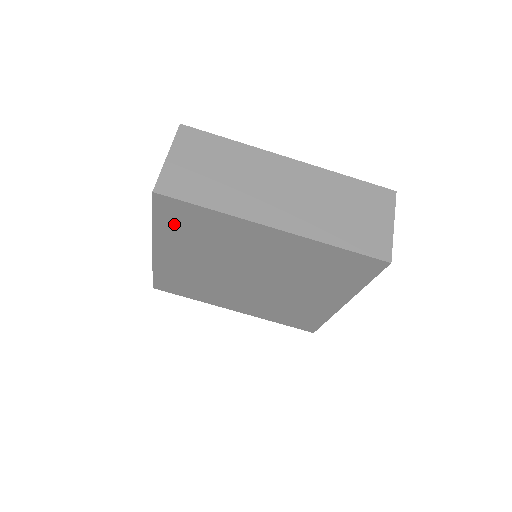
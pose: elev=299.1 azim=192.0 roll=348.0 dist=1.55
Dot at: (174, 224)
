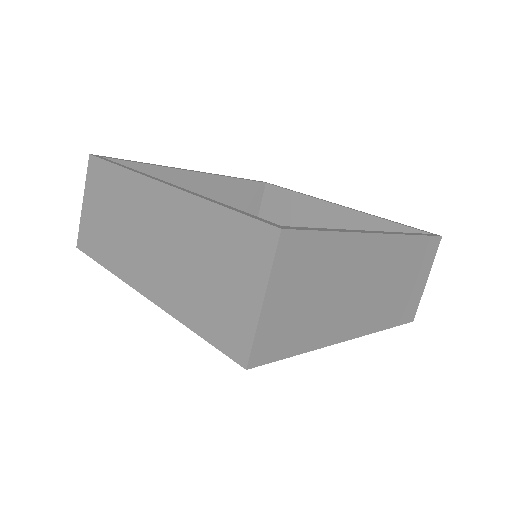
Dot at: occluded
